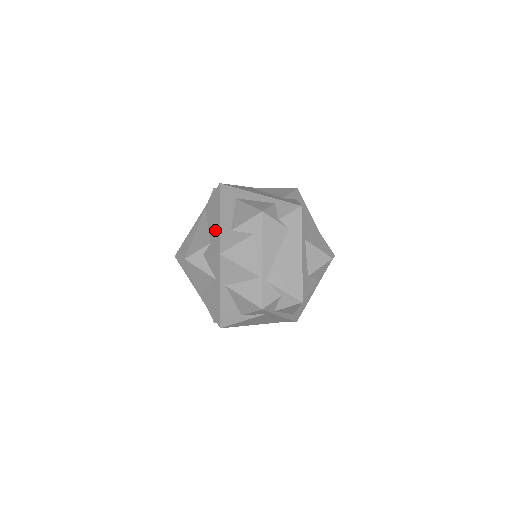
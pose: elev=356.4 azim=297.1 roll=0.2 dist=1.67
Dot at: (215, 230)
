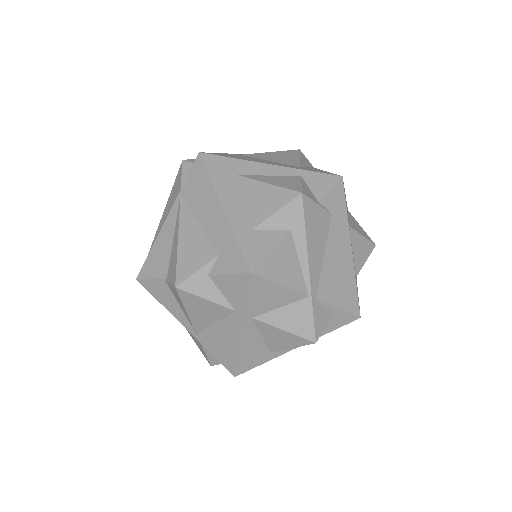
Dot at: (222, 232)
